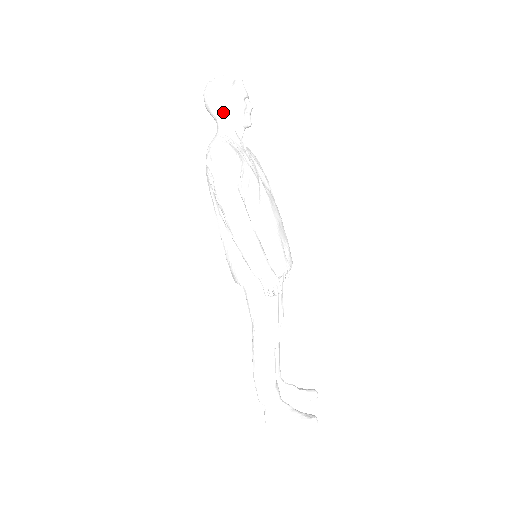
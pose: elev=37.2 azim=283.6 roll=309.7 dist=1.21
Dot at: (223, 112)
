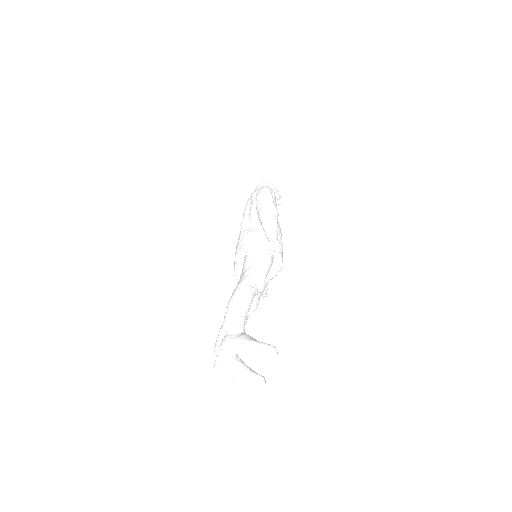
Dot at: occluded
